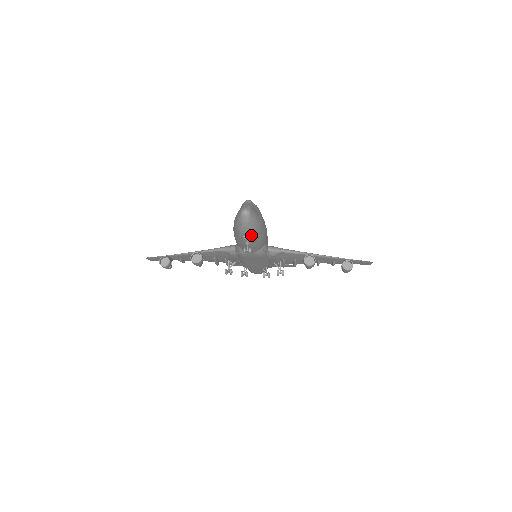
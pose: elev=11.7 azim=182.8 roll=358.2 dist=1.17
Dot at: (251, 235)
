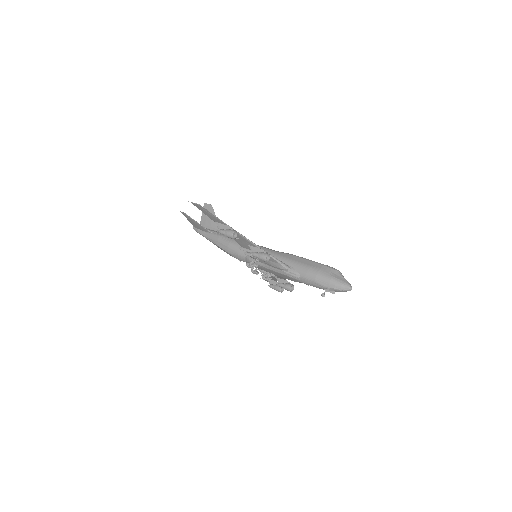
Dot at: (333, 292)
